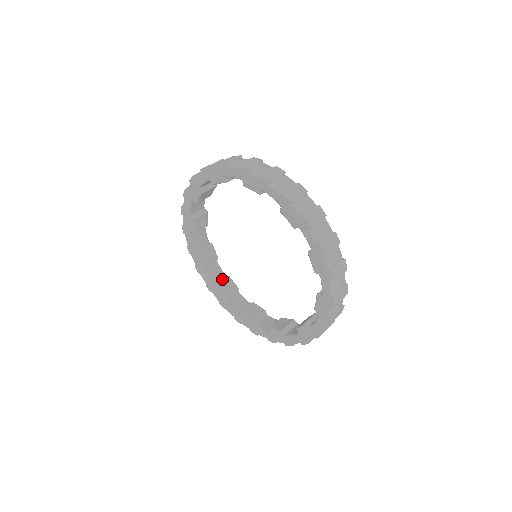
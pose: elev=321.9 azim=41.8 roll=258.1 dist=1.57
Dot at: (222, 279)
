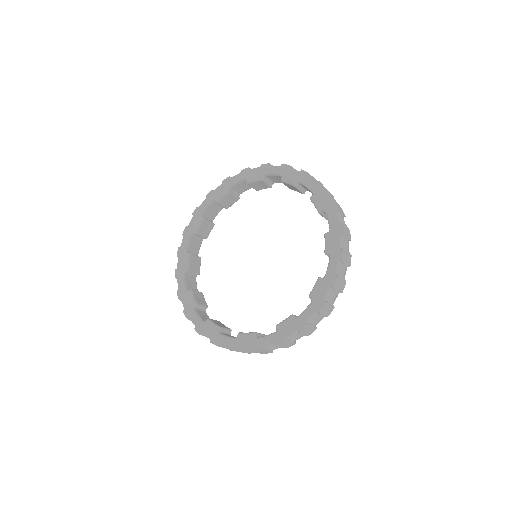
Dot at: occluded
